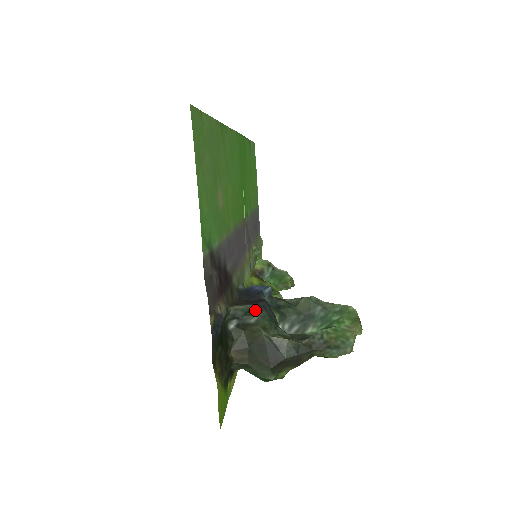
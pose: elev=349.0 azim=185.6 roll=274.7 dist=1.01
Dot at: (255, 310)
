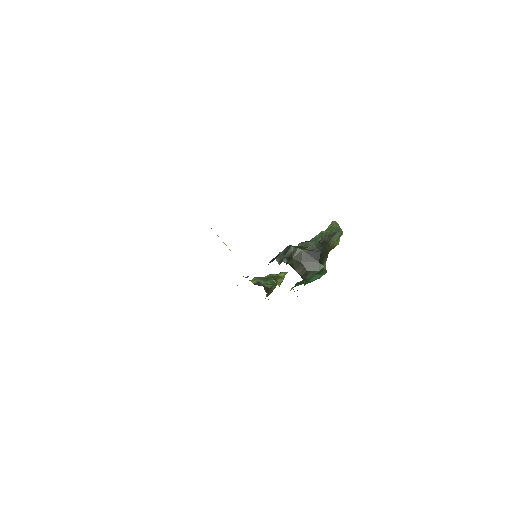
Dot at: (288, 249)
